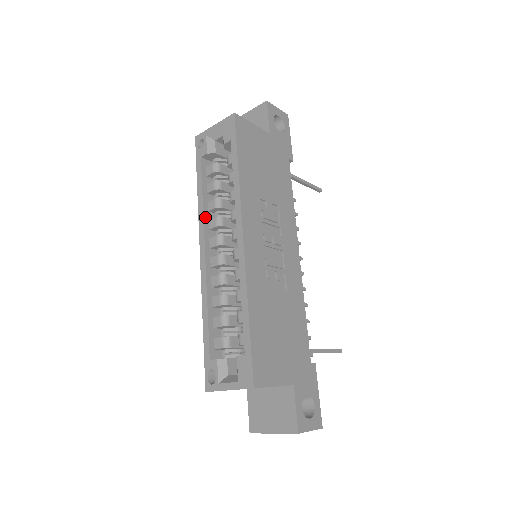
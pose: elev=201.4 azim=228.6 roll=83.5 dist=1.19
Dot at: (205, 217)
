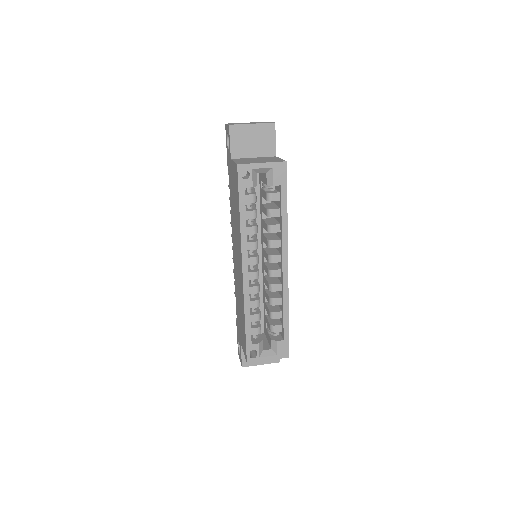
Dot at: (247, 242)
